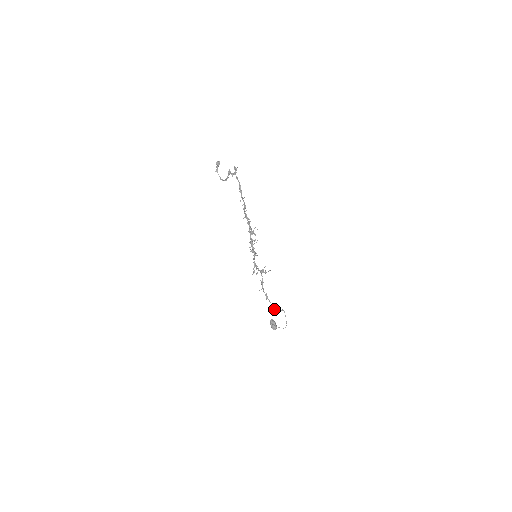
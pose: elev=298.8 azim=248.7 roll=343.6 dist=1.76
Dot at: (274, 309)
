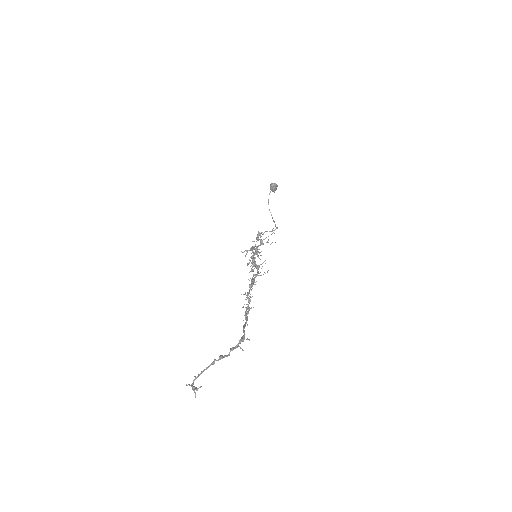
Dot at: (263, 234)
